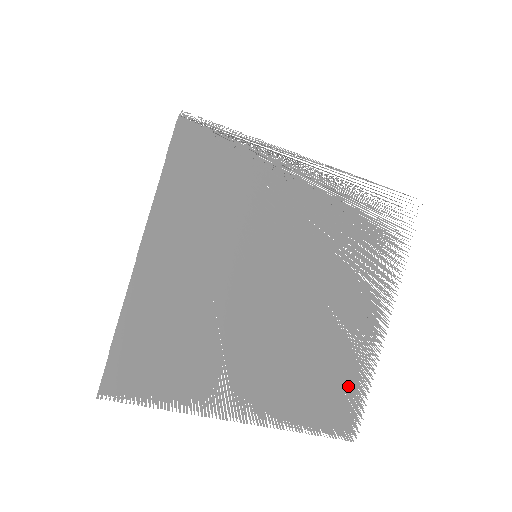
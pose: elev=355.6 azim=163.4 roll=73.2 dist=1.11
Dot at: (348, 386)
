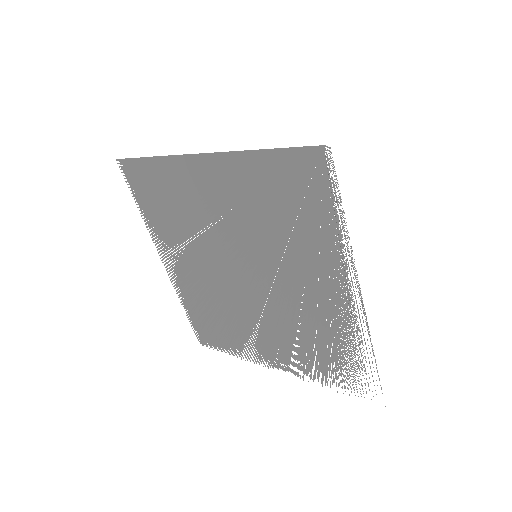
Dot at: (223, 339)
